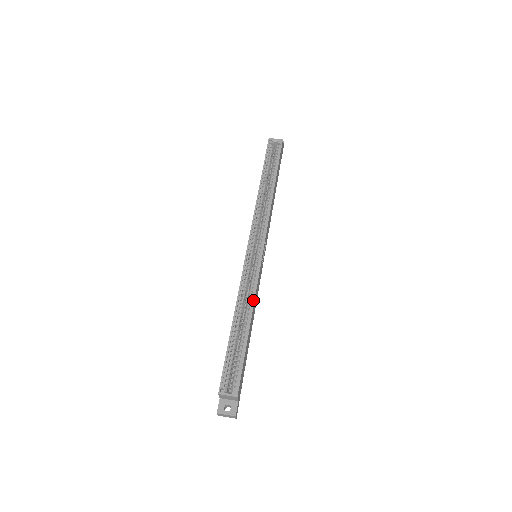
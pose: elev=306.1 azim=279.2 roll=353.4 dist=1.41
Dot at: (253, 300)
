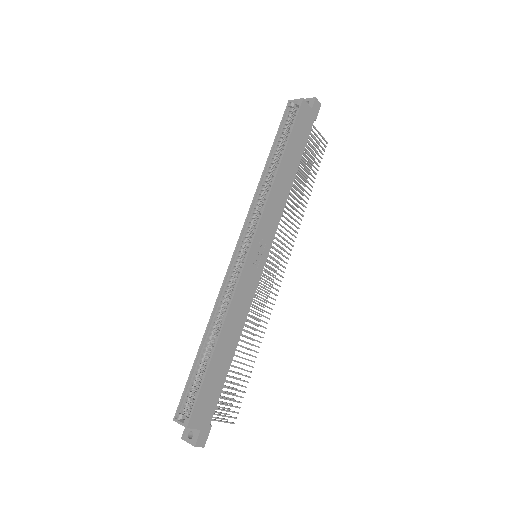
Dot at: (225, 315)
